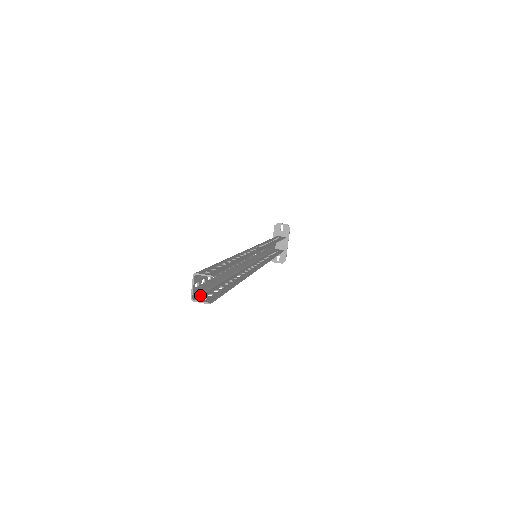
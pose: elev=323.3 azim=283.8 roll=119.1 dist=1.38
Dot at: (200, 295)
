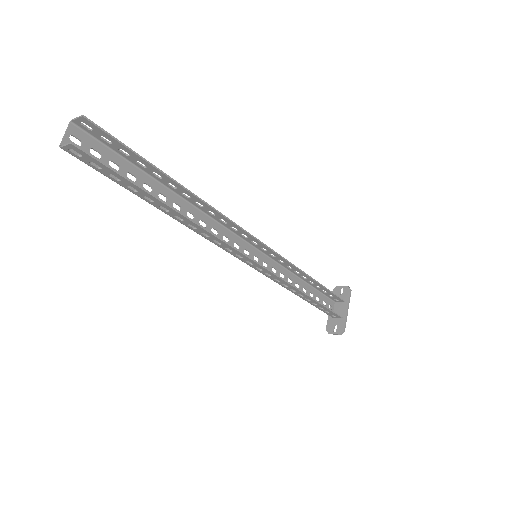
Dot at: (83, 159)
